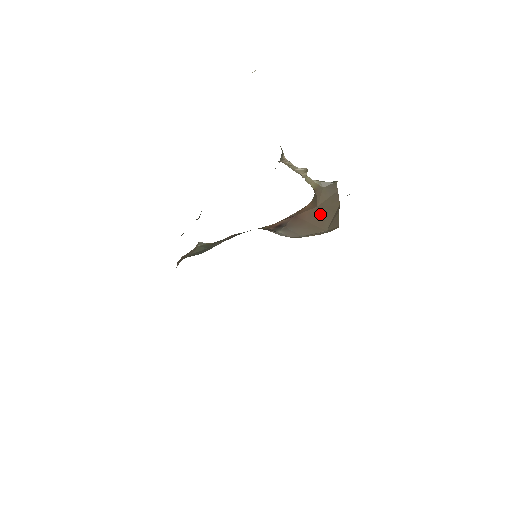
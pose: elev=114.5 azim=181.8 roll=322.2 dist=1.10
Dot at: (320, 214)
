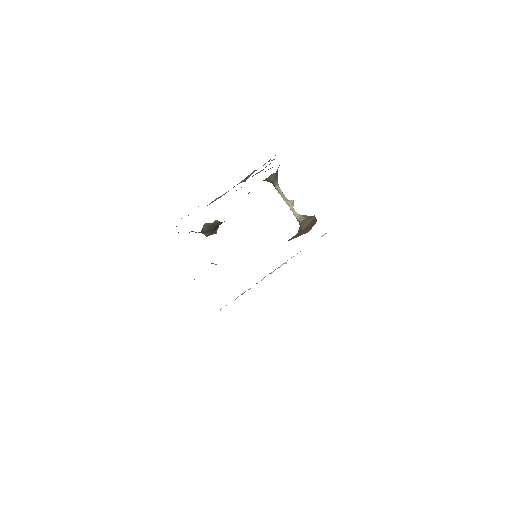
Dot at: (304, 231)
